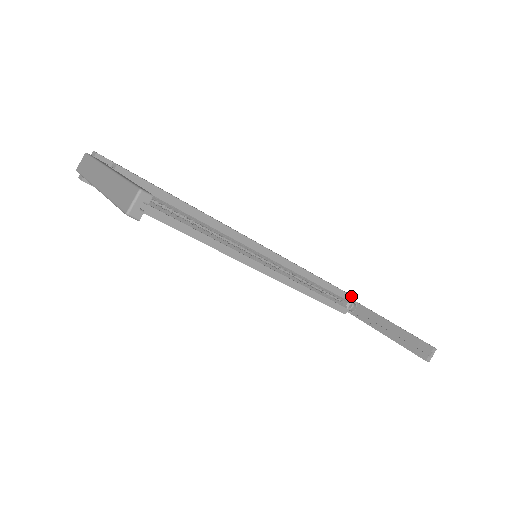
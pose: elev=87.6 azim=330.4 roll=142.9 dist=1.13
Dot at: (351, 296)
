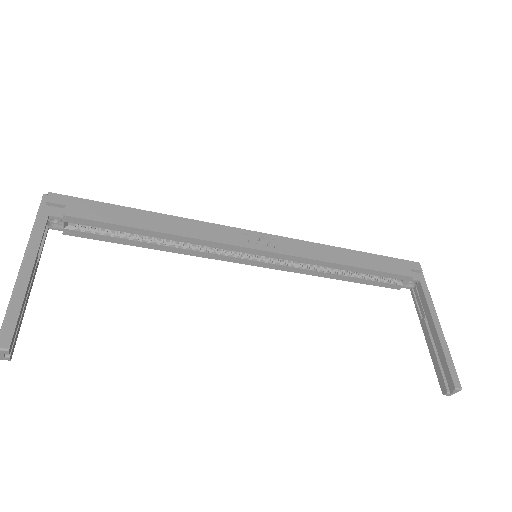
Dot at: (407, 276)
